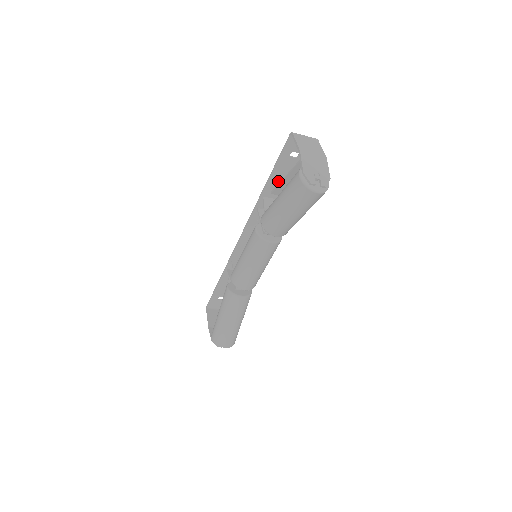
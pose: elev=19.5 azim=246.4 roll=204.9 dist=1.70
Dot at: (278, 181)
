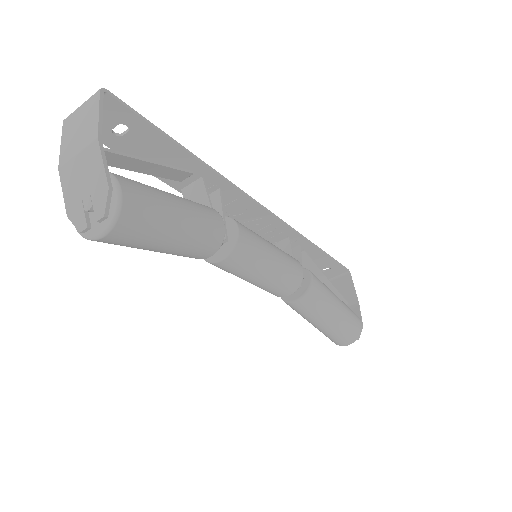
Dot at: occluded
